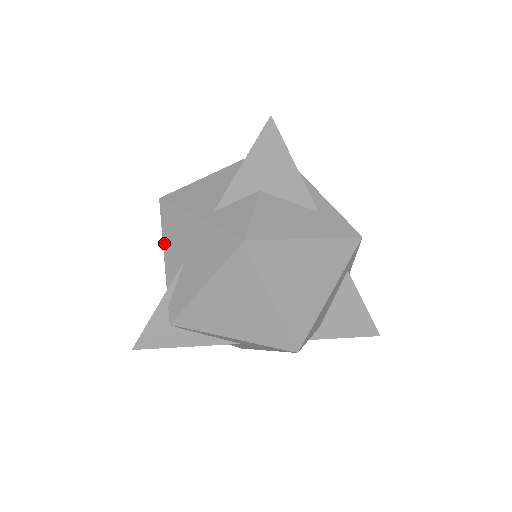
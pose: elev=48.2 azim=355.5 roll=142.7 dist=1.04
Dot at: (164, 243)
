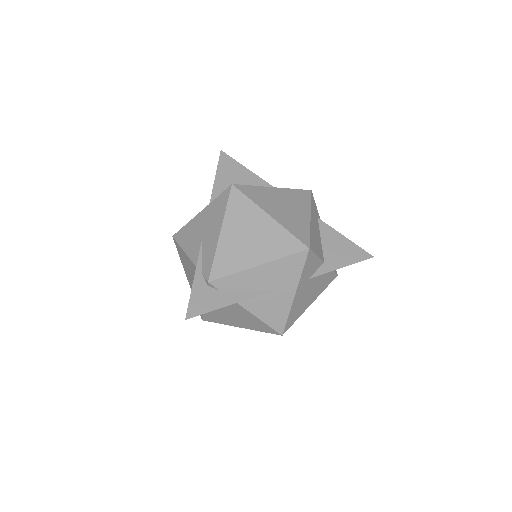
Dot at: (185, 250)
